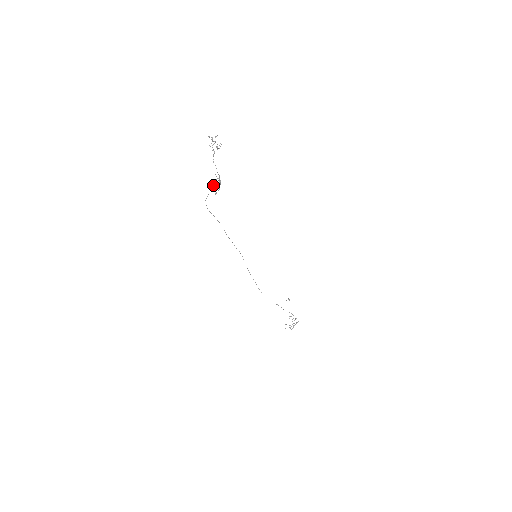
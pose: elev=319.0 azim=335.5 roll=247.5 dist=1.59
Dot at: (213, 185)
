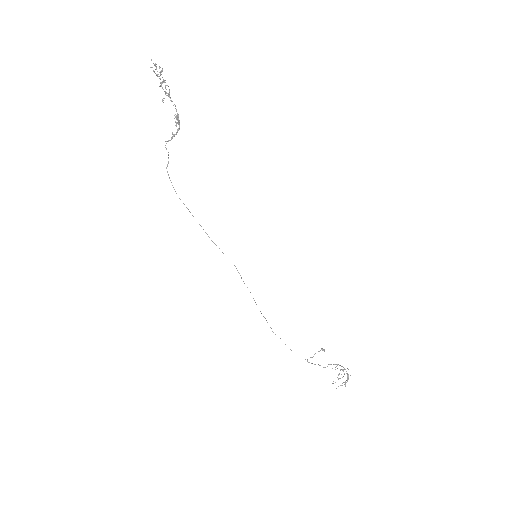
Dot at: occluded
